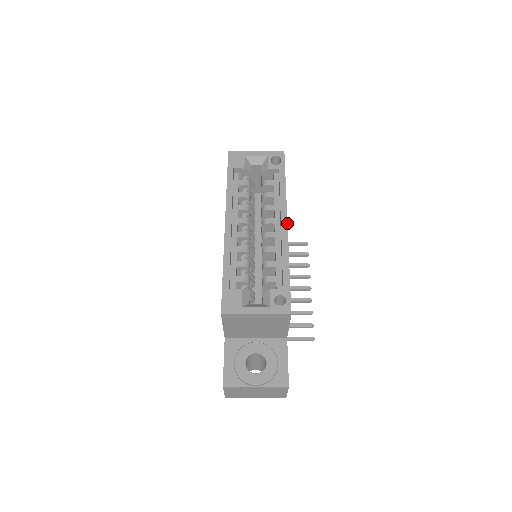
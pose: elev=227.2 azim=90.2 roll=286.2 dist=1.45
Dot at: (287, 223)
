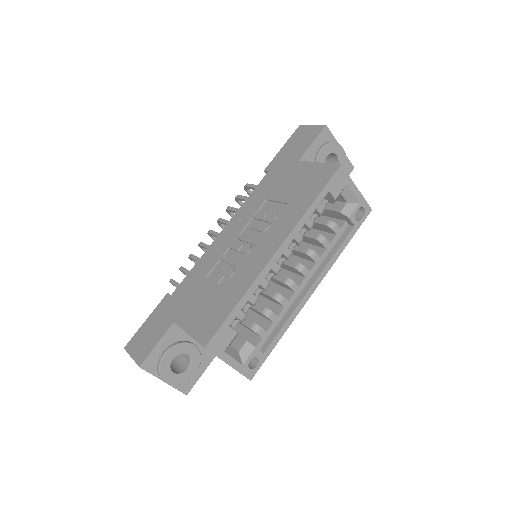
Dot at: occluded
